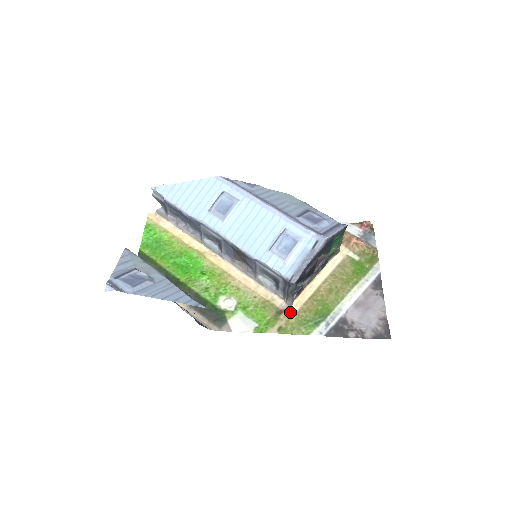
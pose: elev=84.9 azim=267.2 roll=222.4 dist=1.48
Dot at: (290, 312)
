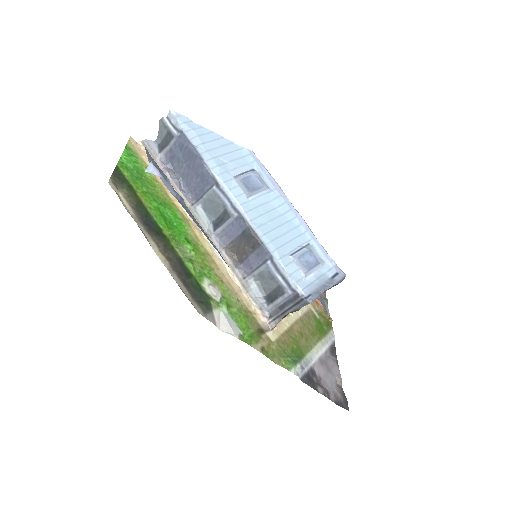
Dot at: (271, 336)
